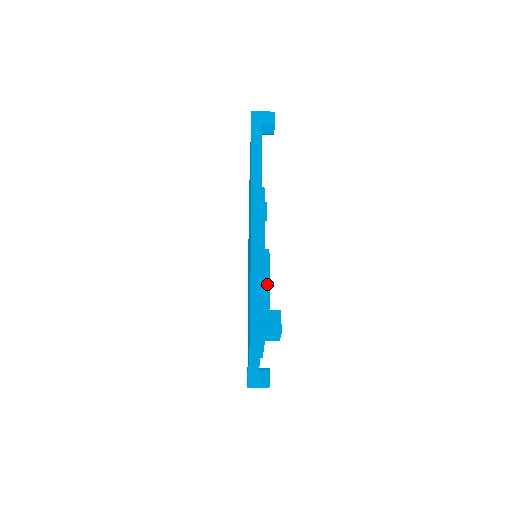
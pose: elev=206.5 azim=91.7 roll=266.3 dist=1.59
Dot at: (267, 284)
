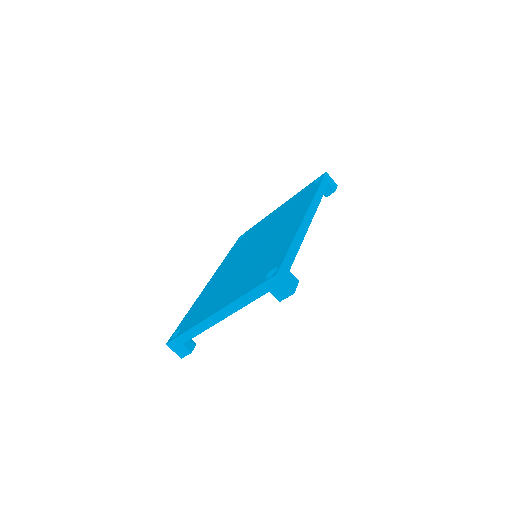
Dot at: occluded
